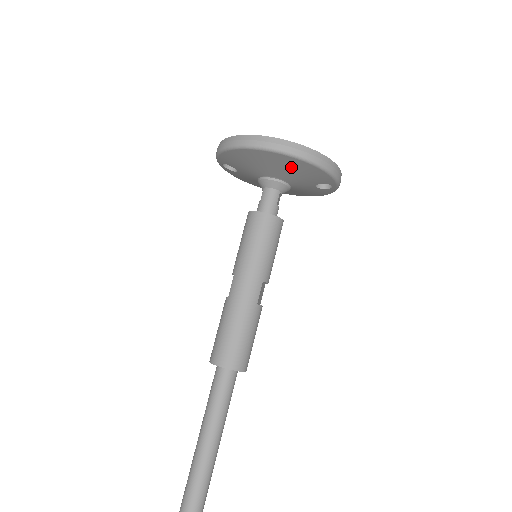
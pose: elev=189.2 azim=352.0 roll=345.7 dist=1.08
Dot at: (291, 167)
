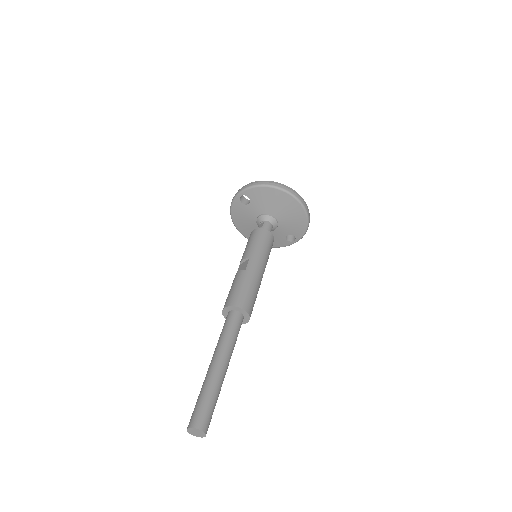
Dot at: (294, 215)
